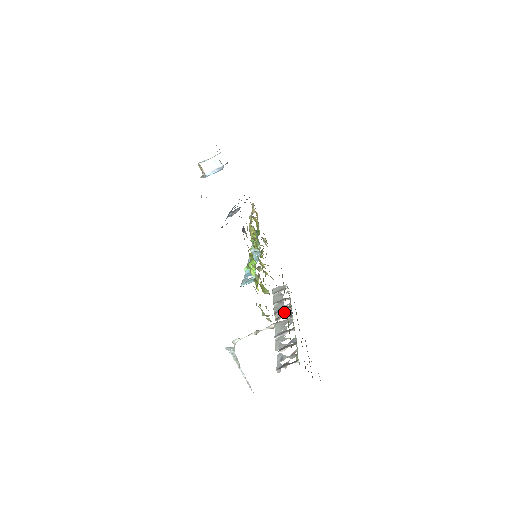
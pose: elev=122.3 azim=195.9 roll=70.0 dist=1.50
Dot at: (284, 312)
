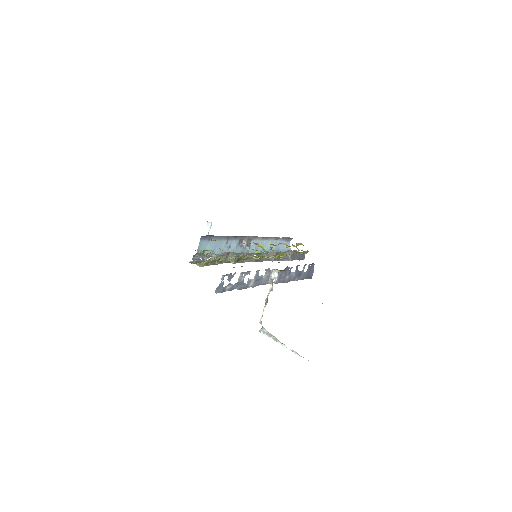
Dot at: (282, 274)
